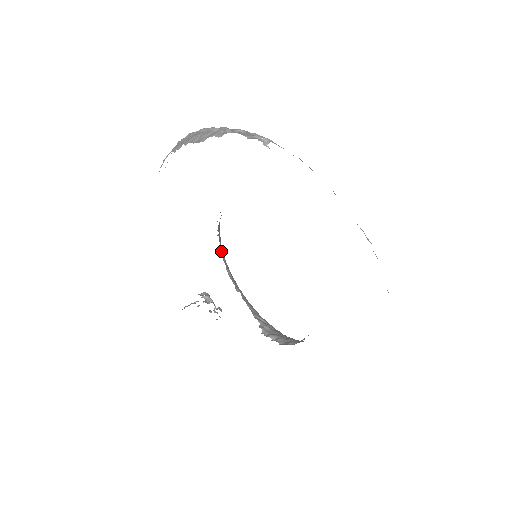
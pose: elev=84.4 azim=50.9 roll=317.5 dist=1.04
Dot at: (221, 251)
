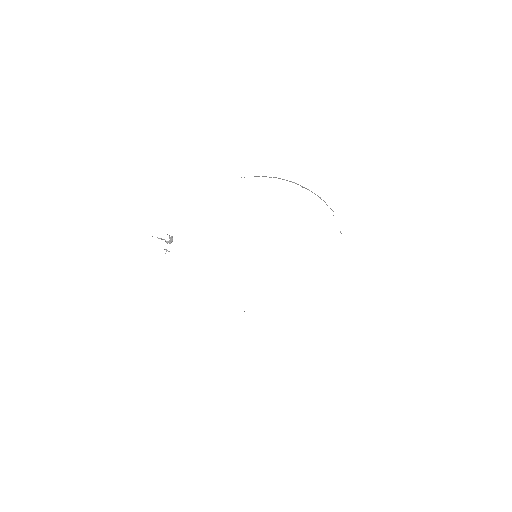
Dot at: occluded
